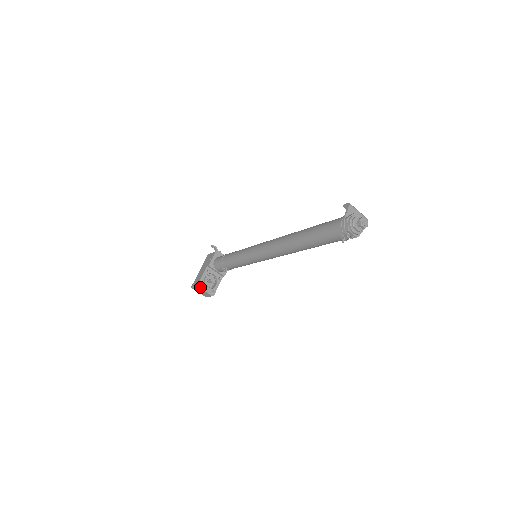
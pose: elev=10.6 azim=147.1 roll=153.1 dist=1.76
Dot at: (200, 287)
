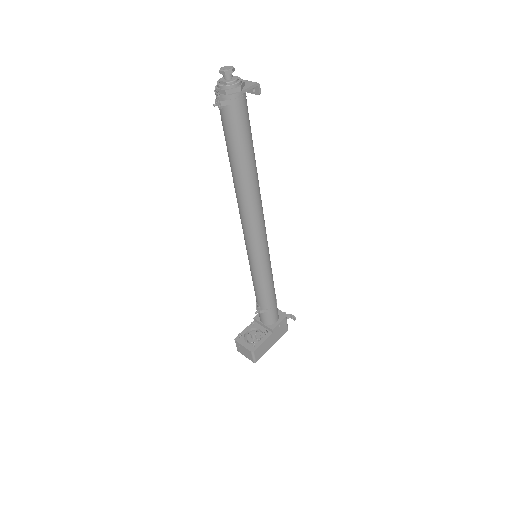
Dot at: (237, 341)
